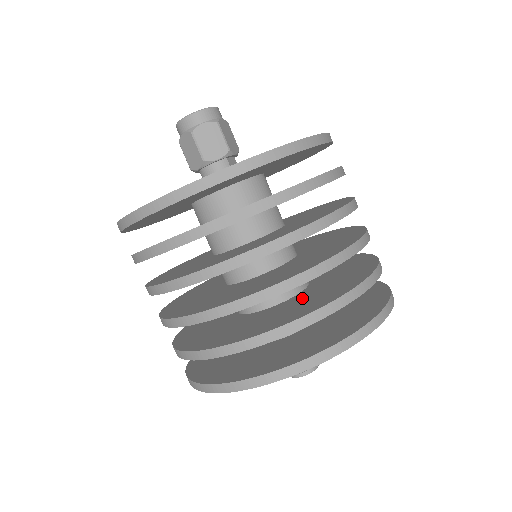
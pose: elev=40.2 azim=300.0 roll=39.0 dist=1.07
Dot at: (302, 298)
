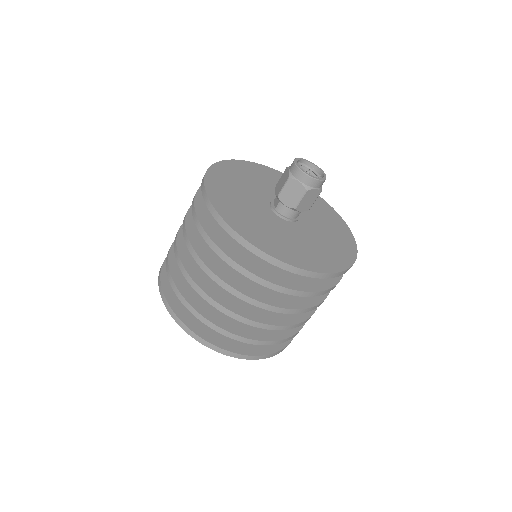
Dot at: occluded
